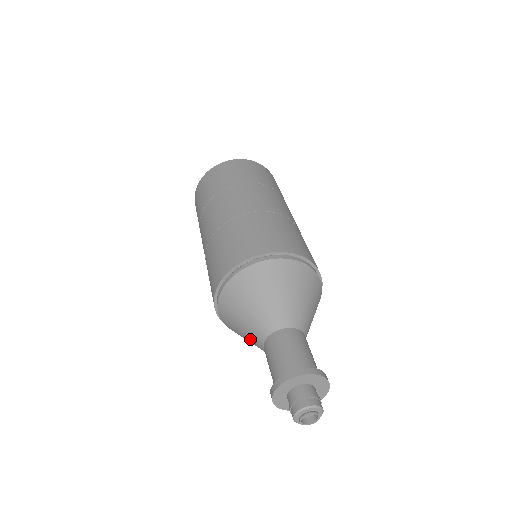
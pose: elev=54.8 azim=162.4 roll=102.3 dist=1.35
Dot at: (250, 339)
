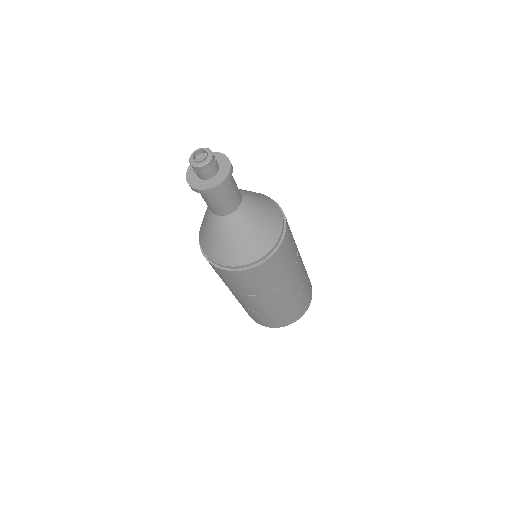
Dot at: (206, 210)
